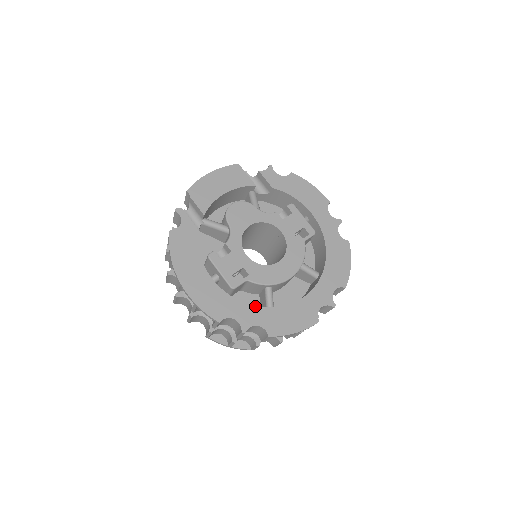
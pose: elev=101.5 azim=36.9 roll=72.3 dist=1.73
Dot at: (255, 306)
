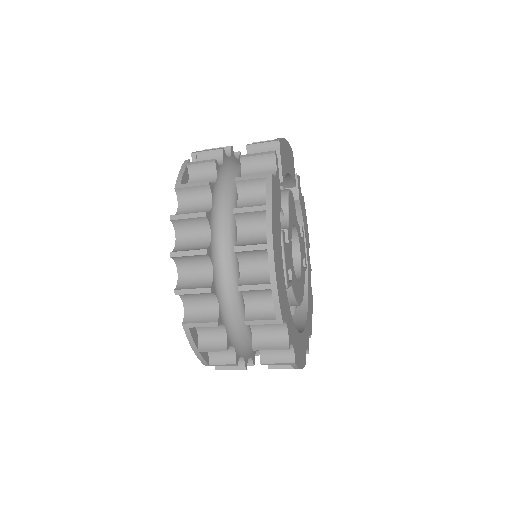
Dot at: occluded
